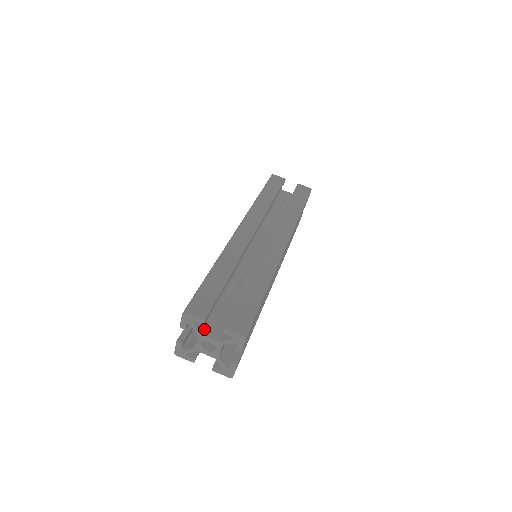
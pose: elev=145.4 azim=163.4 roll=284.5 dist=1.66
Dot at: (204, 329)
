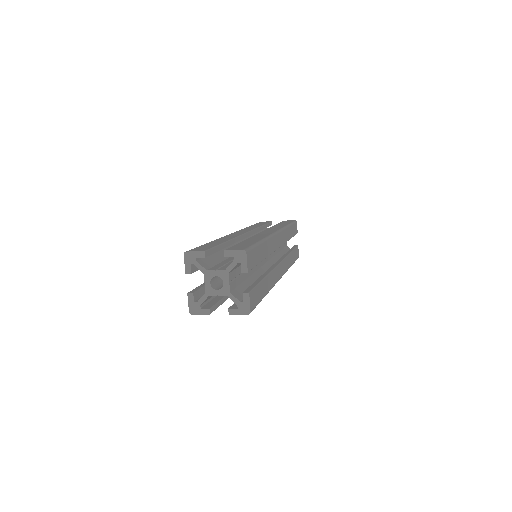
Dot at: (209, 269)
